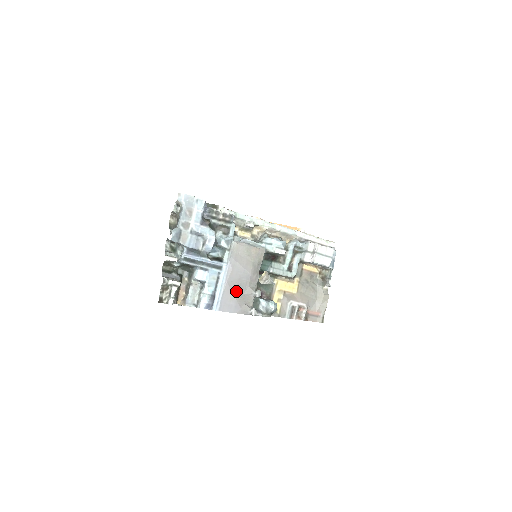
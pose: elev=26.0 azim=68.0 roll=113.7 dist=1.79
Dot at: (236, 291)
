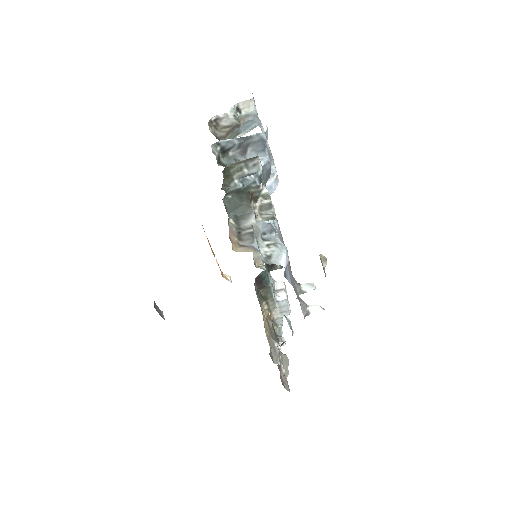
Dot at: occluded
